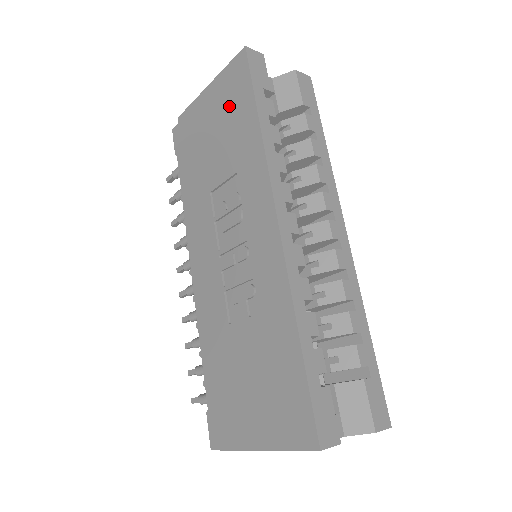
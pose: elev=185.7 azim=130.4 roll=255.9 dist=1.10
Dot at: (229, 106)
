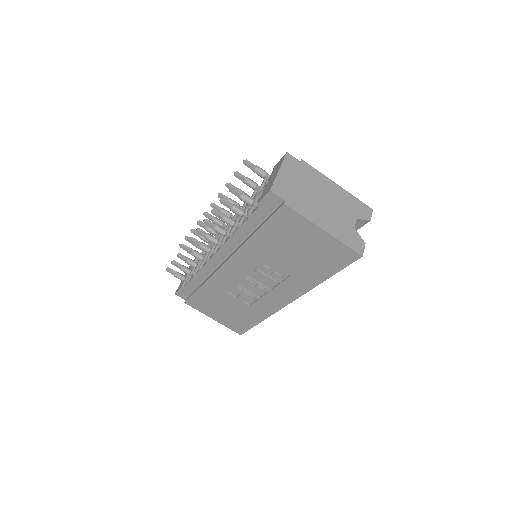
Dot at: (321, 257)
